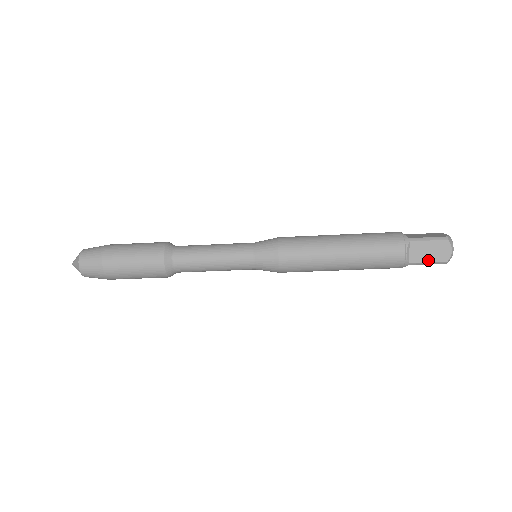
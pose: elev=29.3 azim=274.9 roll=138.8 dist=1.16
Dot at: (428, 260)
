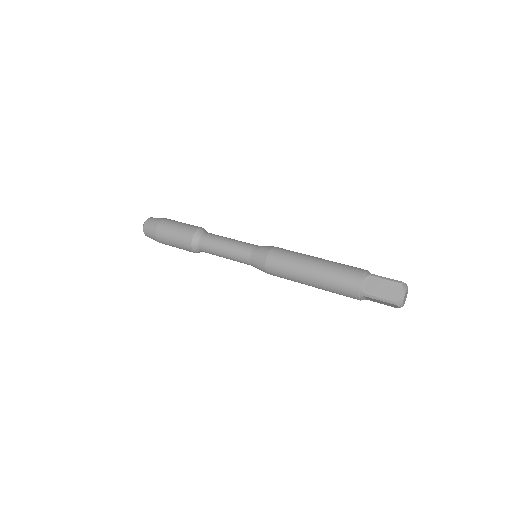
Dot at: (381, 303)
